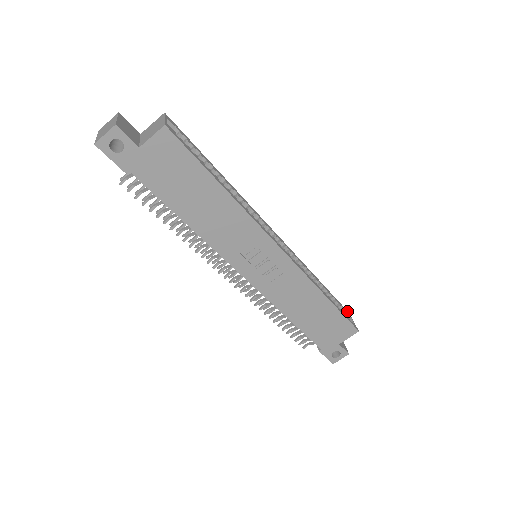
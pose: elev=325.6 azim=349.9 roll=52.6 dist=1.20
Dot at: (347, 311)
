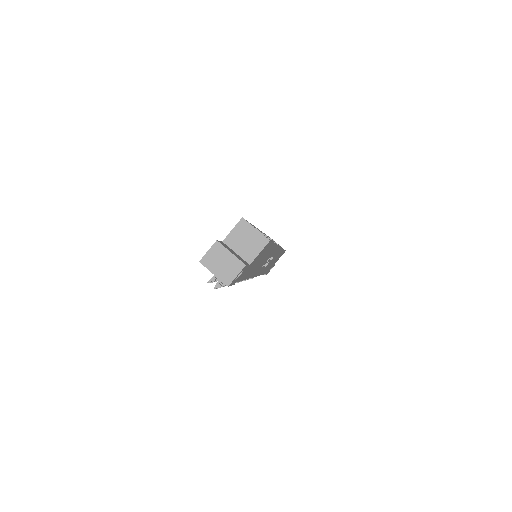
Dot at: occluded
